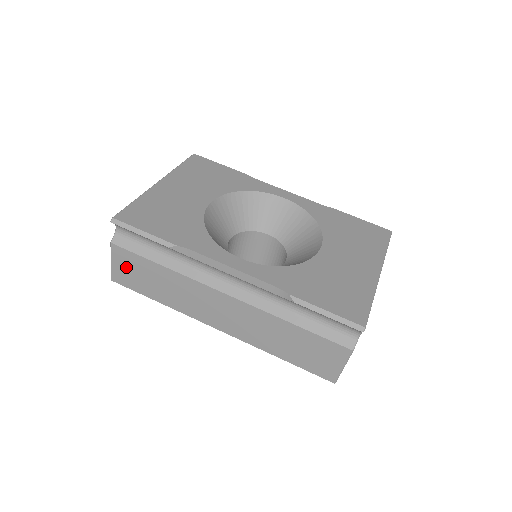
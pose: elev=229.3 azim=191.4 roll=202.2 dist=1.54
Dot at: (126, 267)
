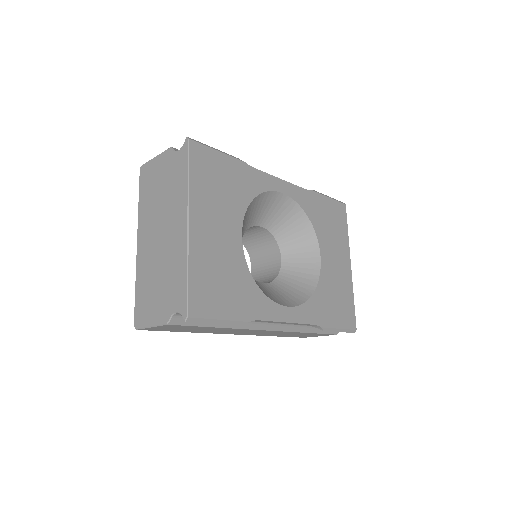
Dot at: (170, 328)
